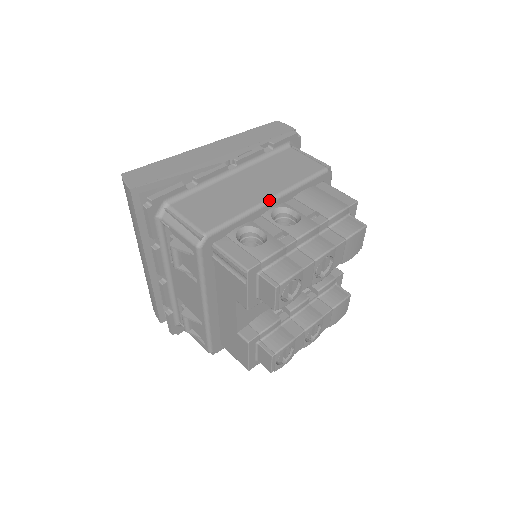
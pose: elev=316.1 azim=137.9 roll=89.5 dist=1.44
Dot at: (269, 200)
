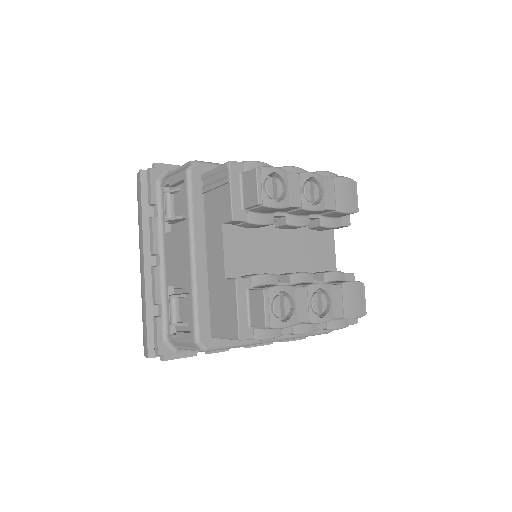
Dot at: occluded
